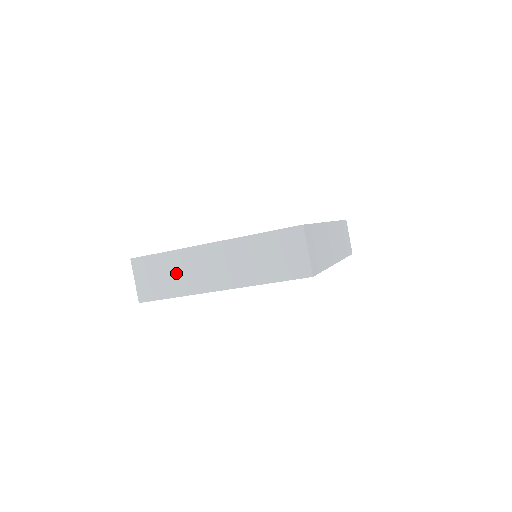
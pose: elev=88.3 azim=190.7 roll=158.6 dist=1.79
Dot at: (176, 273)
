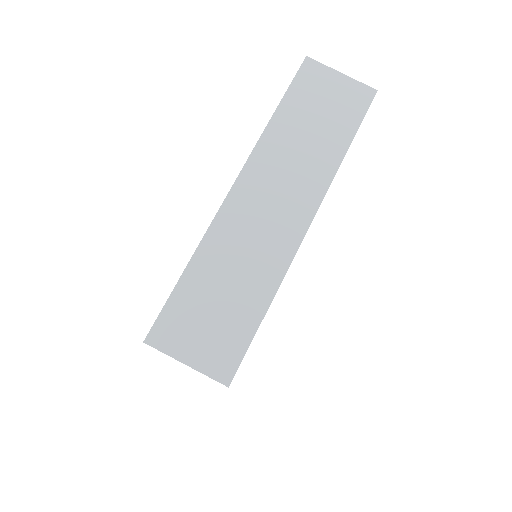
Dot at: (233, 273)
